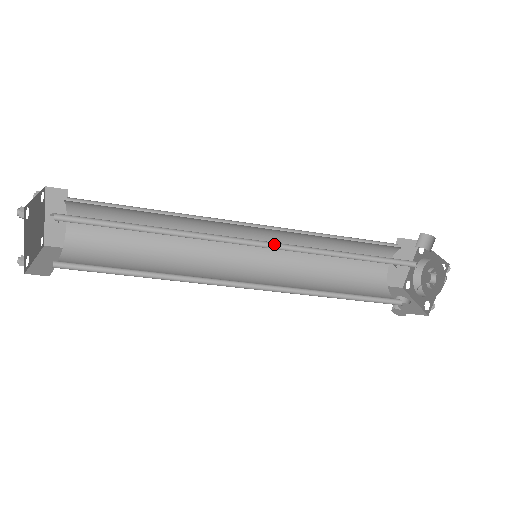
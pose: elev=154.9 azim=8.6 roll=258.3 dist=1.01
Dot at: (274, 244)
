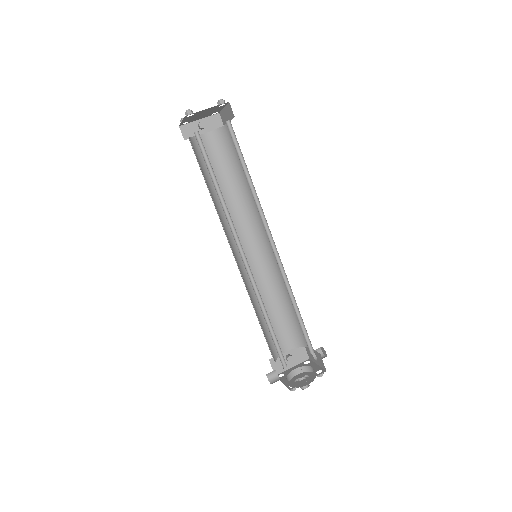
Dot at: (277, 257)
